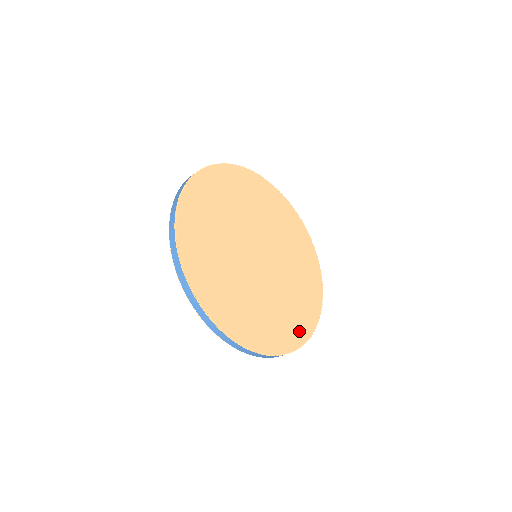
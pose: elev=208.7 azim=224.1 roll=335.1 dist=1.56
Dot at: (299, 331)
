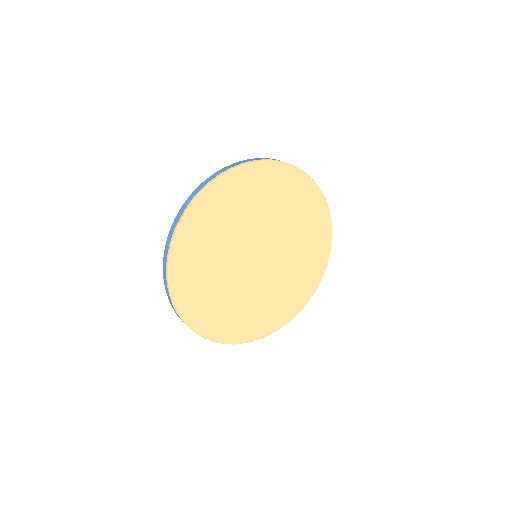
Dot at: (270, 324)
